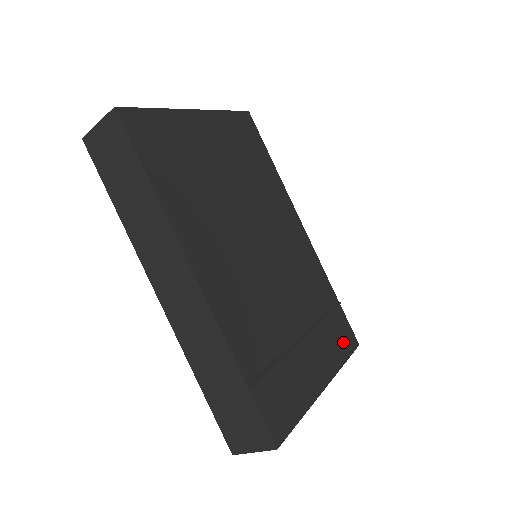
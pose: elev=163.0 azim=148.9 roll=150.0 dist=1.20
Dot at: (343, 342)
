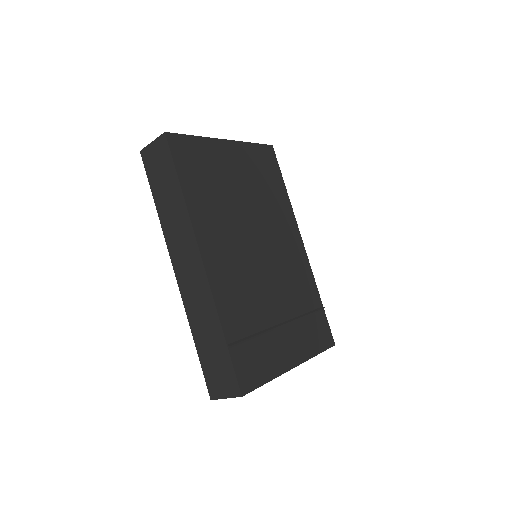
Dot at: (320, 338)
